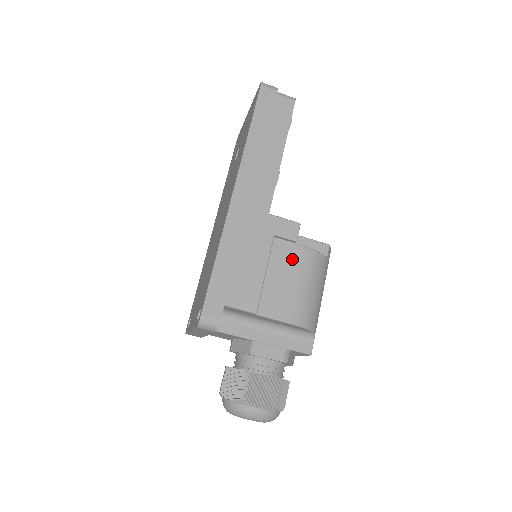
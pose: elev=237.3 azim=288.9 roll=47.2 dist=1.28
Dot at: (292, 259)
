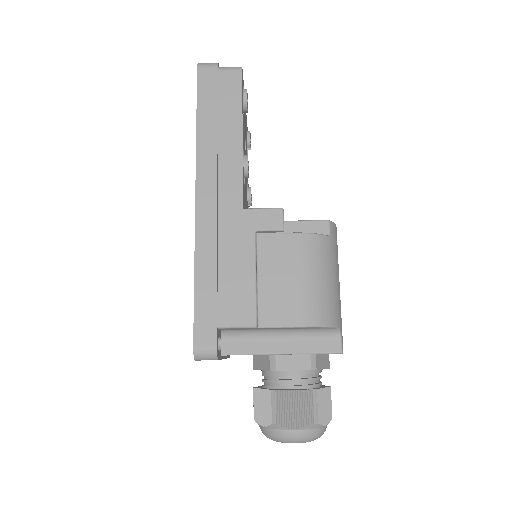
Dot at: (284, 252)
